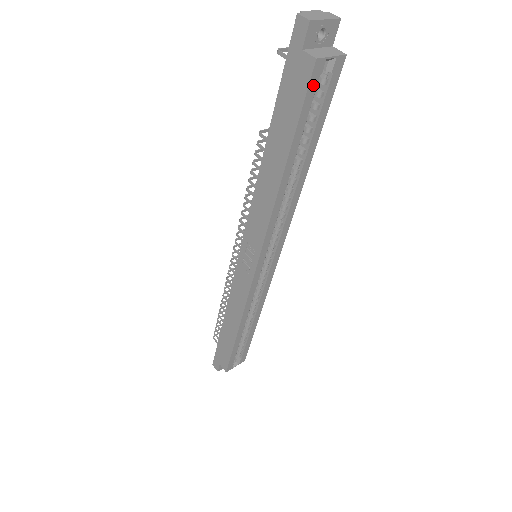
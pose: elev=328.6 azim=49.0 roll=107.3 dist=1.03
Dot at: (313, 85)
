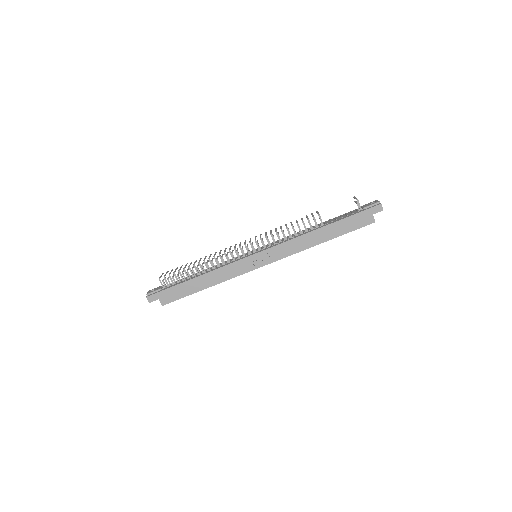
Dot at: (364, 226)
